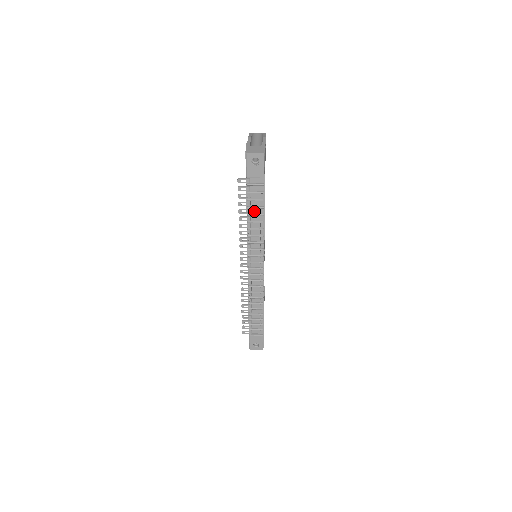
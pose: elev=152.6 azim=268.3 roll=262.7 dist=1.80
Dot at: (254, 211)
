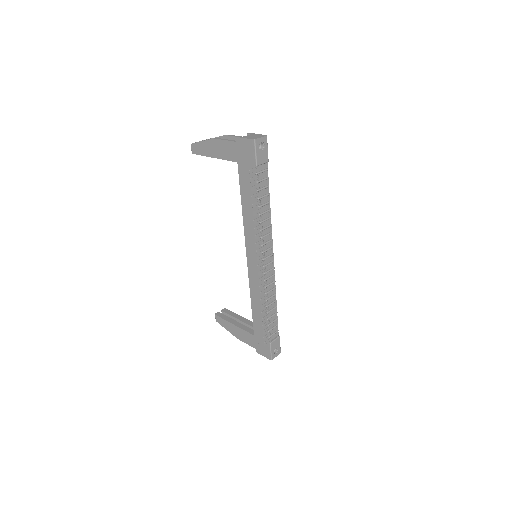
Dot at: (262, 201)
